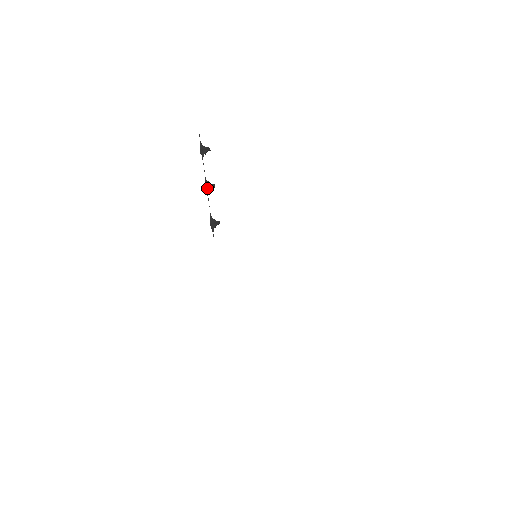
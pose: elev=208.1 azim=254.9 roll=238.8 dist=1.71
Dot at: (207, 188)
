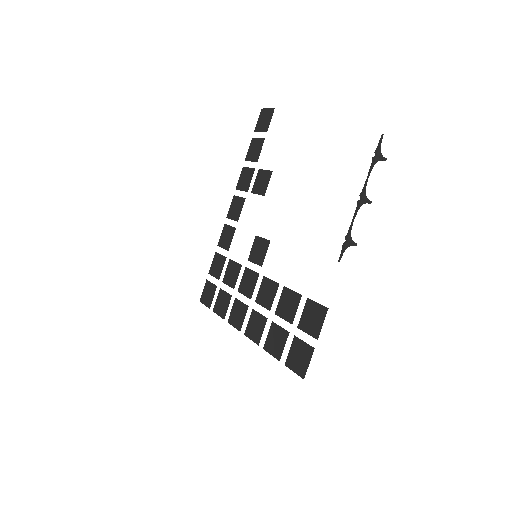
Dot at: (363, 201)
